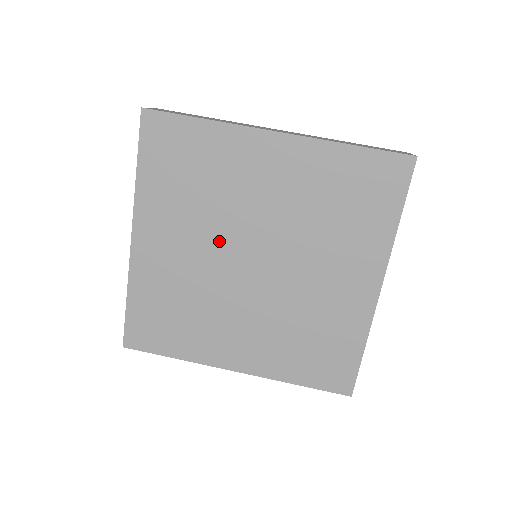
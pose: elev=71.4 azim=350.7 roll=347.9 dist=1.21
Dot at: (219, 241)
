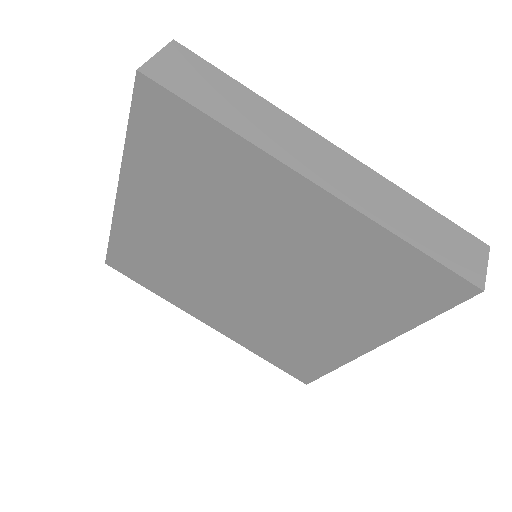
Dot at: (214, 242)
